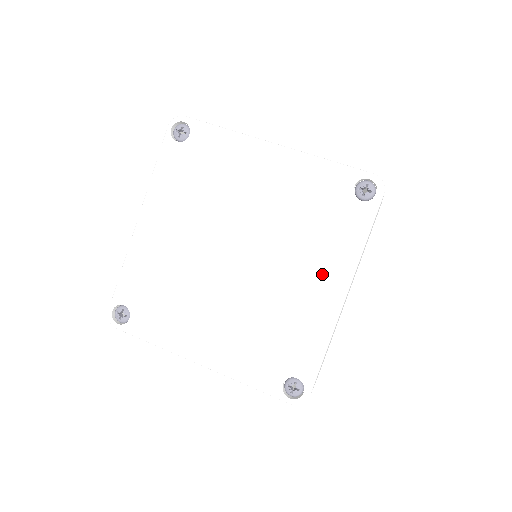
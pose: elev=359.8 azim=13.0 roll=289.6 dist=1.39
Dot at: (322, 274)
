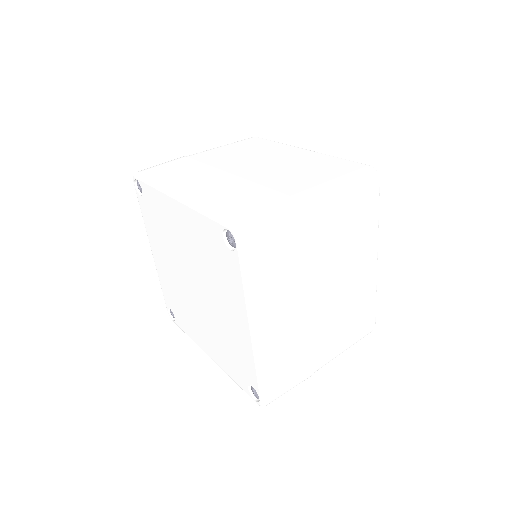
Dot at: (211, 347)
